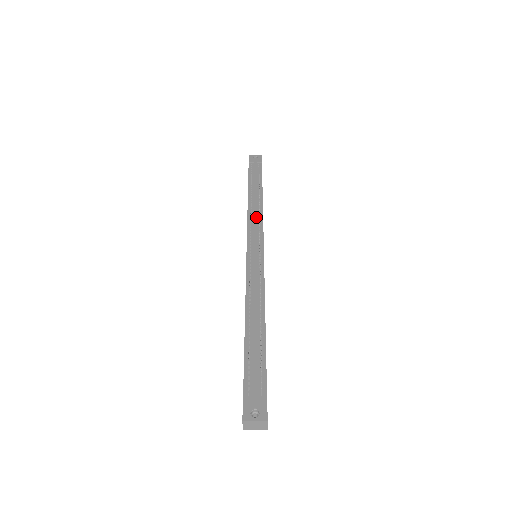
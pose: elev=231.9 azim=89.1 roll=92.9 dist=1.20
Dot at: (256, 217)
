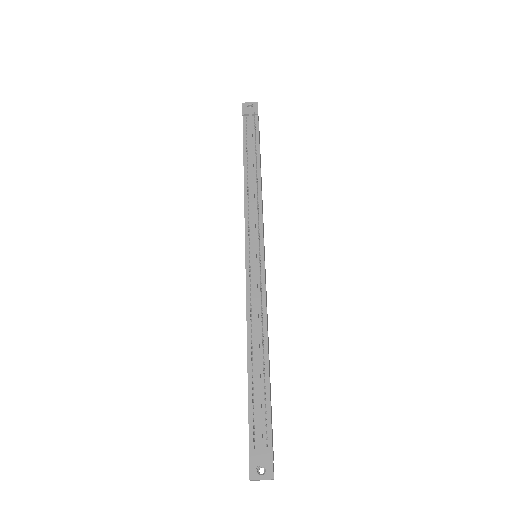
Dot at: (254, 205)
